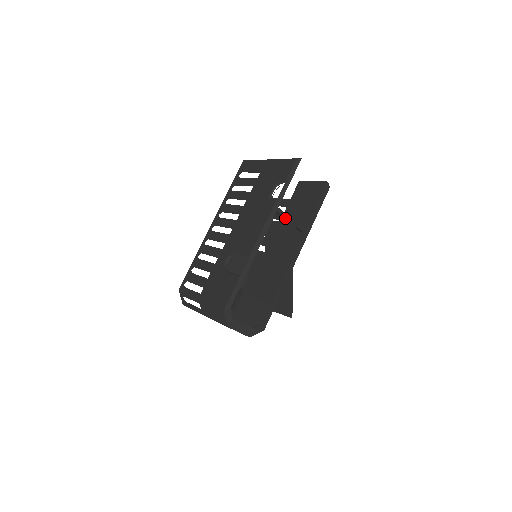
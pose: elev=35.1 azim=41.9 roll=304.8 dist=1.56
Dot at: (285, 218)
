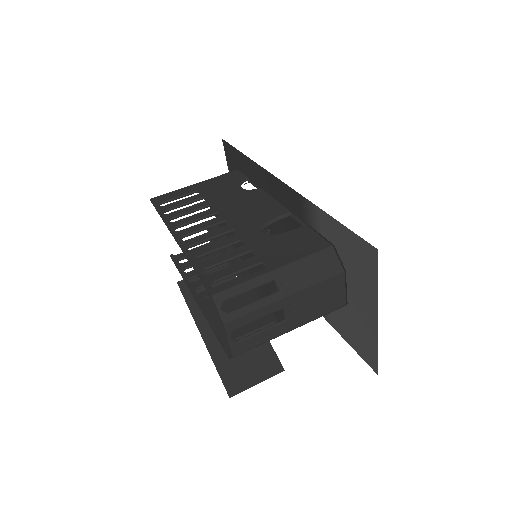
Dot at: occluded
